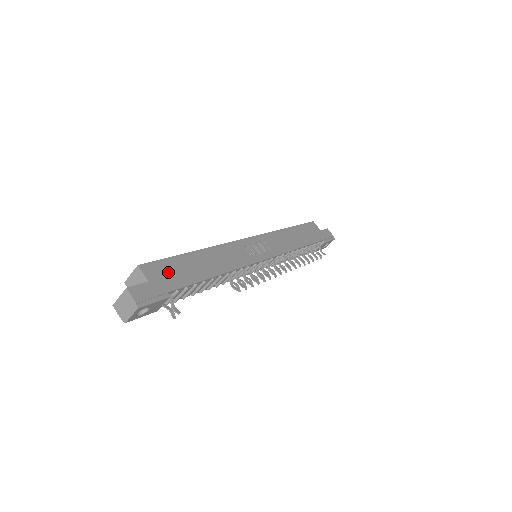
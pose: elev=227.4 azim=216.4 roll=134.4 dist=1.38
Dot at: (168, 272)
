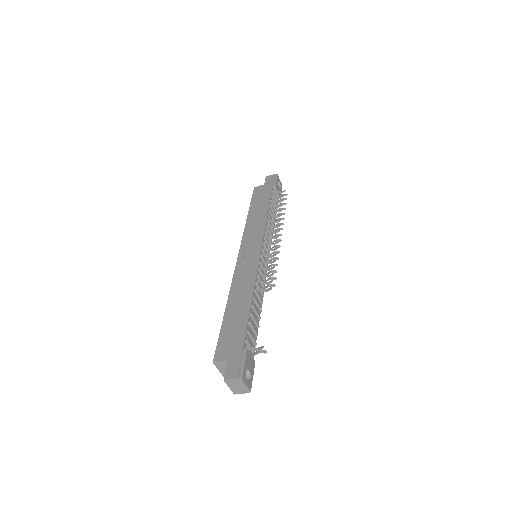
Dot at: (229, 341)
